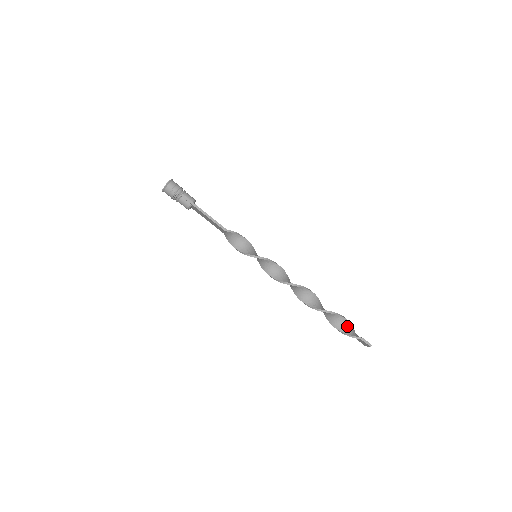
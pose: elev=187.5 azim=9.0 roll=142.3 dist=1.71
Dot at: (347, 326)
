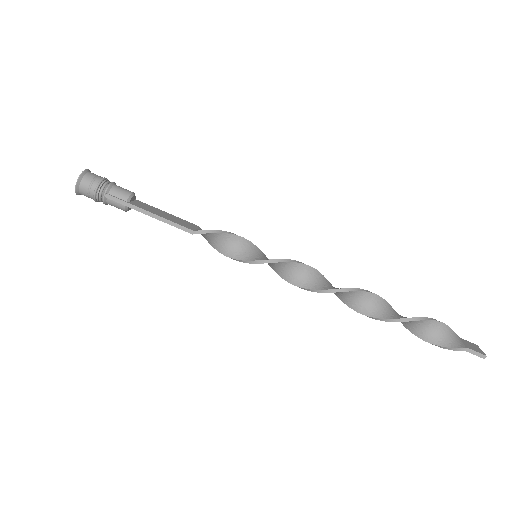
Dot at: (437, 330)
